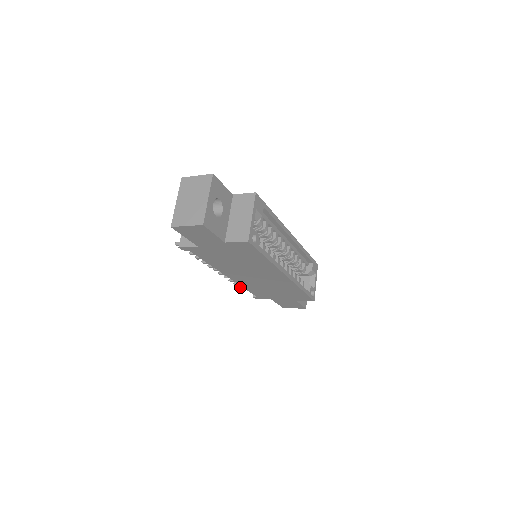
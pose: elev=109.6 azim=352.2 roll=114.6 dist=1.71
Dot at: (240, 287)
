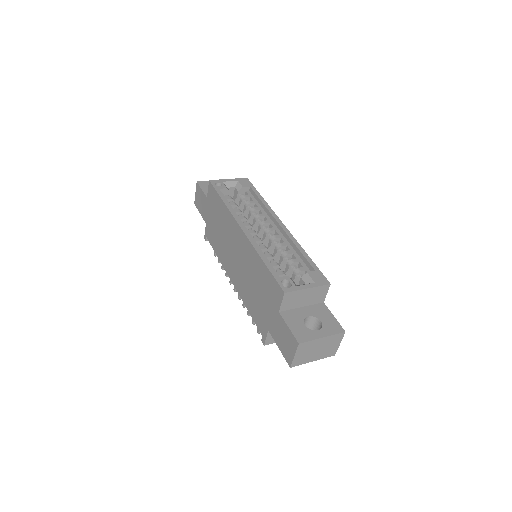
Dot at: occluded
